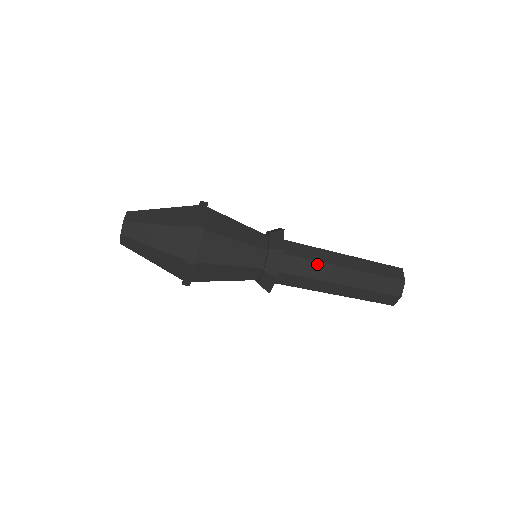
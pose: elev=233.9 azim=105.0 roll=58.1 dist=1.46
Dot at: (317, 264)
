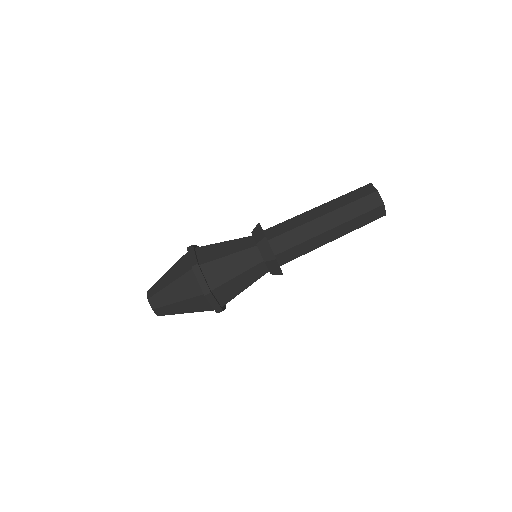
Dot at: (300, 229)
